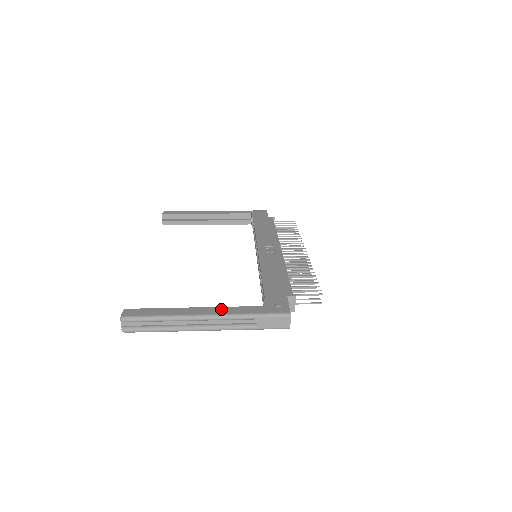
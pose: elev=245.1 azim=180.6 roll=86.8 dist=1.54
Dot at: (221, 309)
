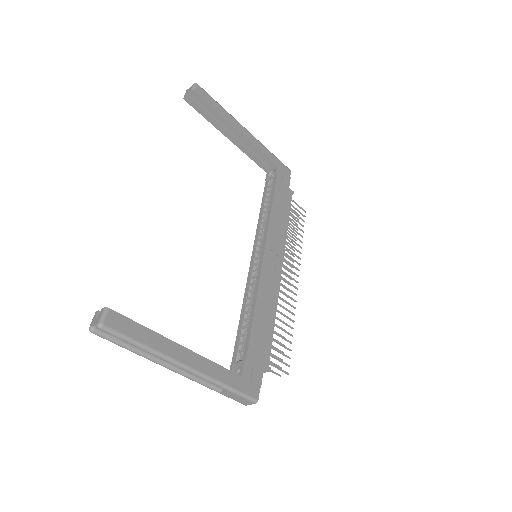
Dot at: (204, 363)
